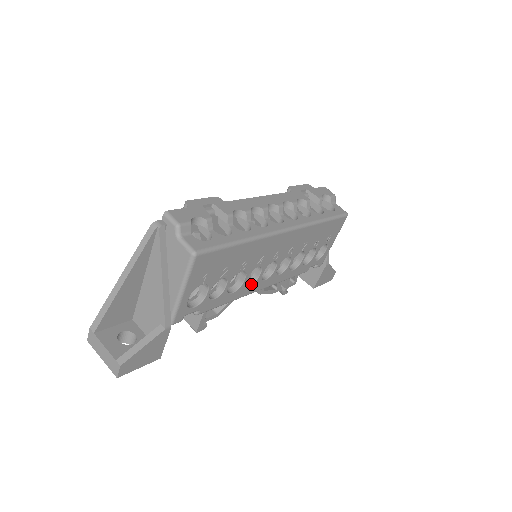
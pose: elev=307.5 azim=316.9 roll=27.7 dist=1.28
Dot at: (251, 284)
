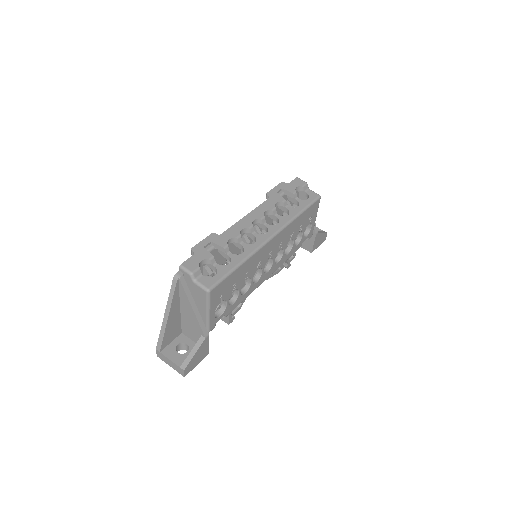
Dot at: (257, 280)
